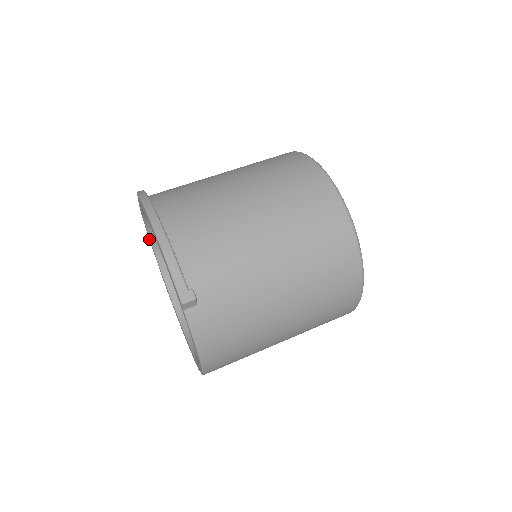
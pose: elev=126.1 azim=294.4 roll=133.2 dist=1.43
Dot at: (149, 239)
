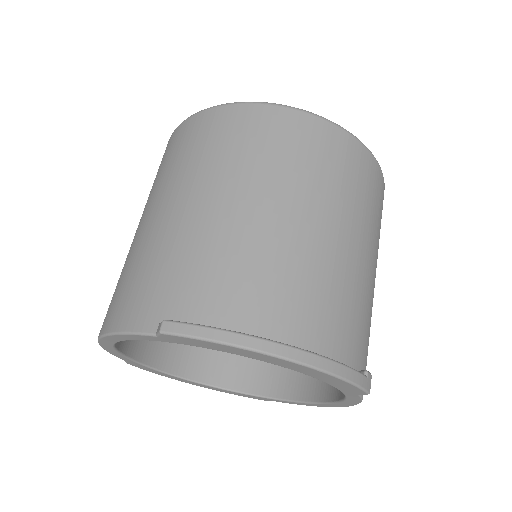
Dot at: (104, 348)
